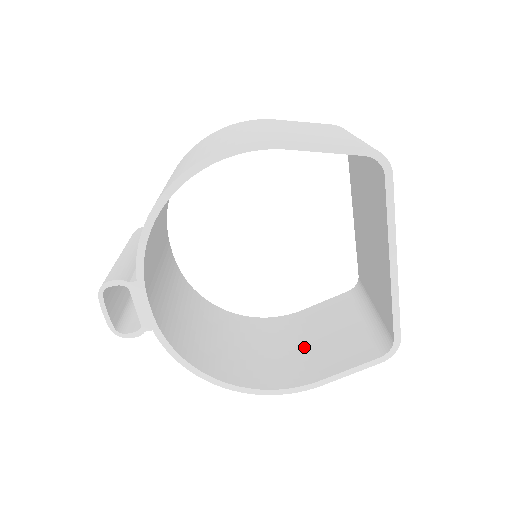
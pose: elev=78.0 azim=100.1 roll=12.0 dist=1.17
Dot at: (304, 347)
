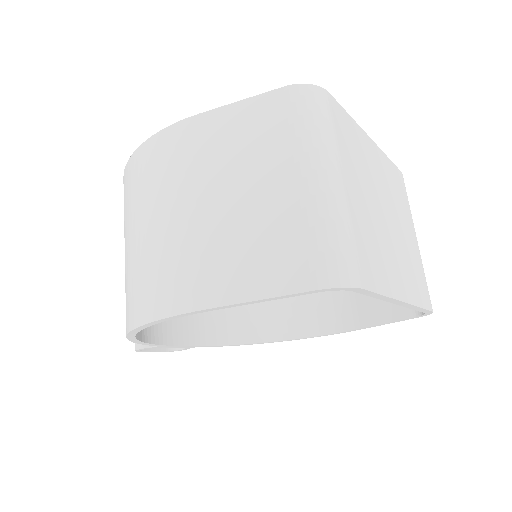
Dot at: occluded
